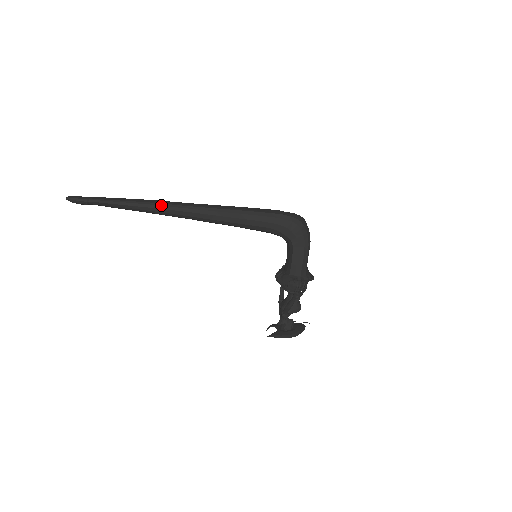
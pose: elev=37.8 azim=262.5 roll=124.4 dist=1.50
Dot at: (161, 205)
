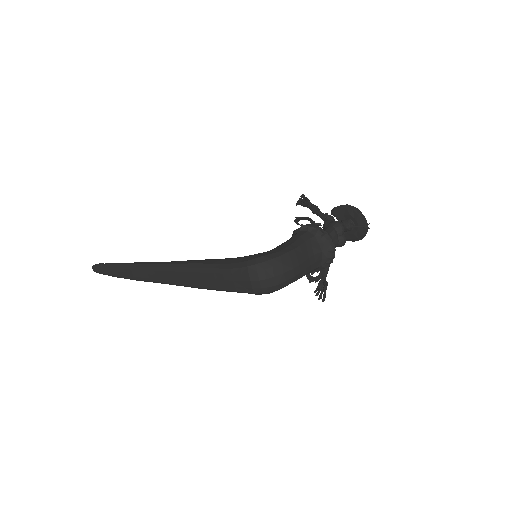
Dot at: (144, 281)
